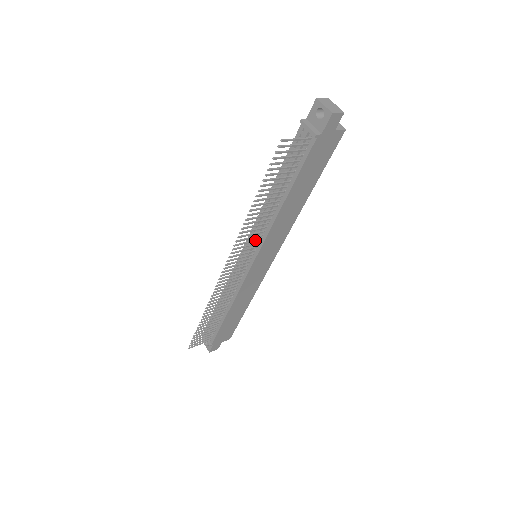
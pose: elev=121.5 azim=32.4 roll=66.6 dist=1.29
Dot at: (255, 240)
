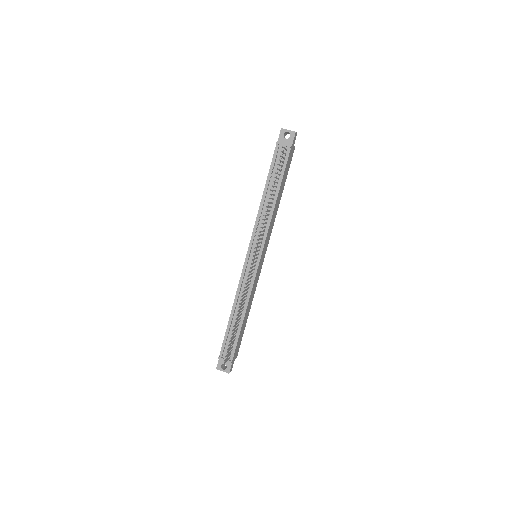
Dot at: (263, 234)
